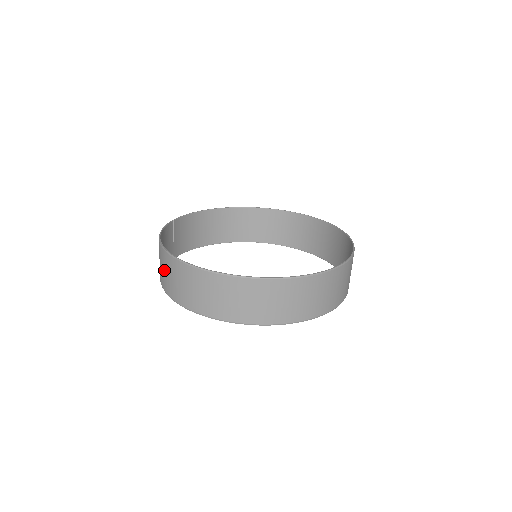
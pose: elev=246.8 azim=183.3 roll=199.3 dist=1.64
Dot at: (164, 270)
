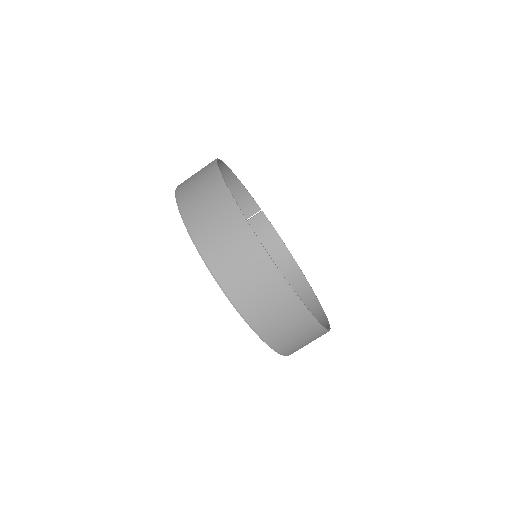
Dot at: occluded
